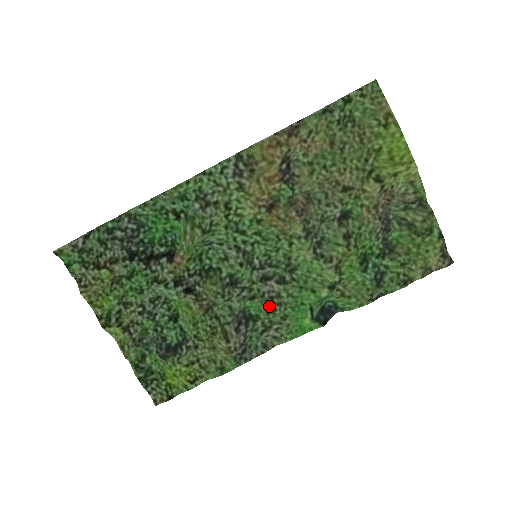
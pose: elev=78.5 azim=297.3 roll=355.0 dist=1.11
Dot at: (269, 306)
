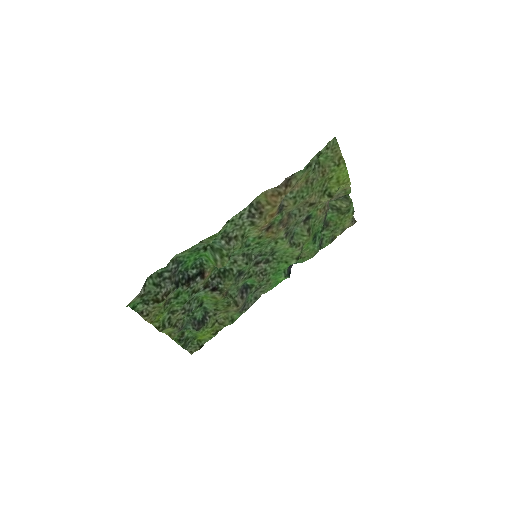
Dot at: (260, 278)
